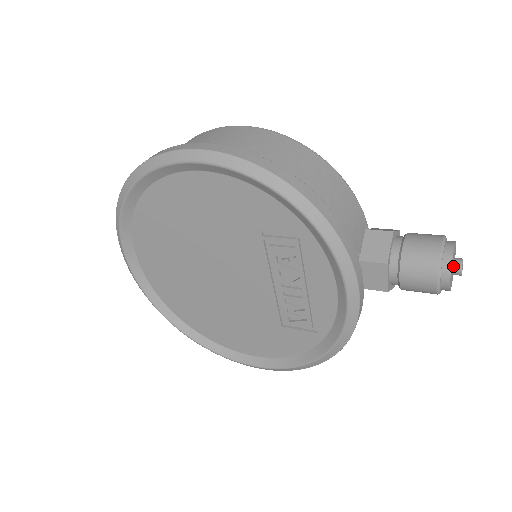
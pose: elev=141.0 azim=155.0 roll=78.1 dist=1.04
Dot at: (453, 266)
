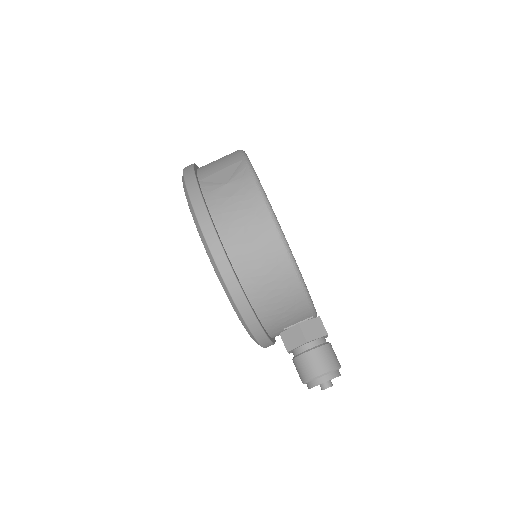
Dot at: (320, 385)
